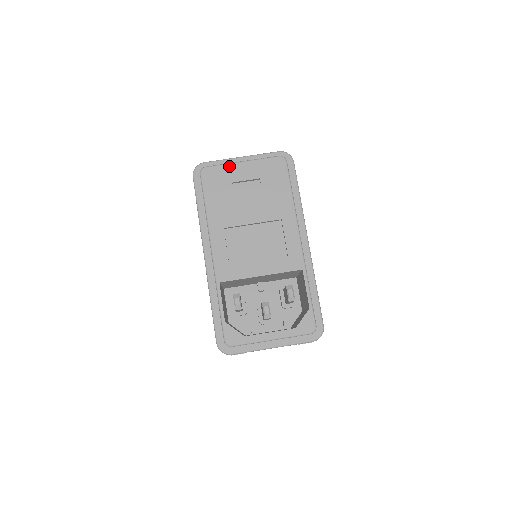
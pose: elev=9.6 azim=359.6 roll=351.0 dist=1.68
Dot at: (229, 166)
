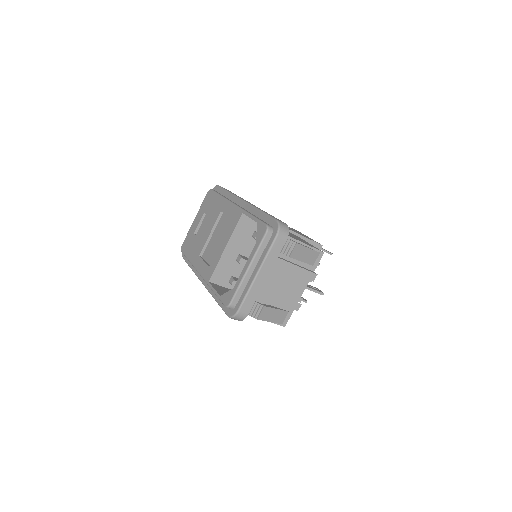
Dot at: (190, 230)
